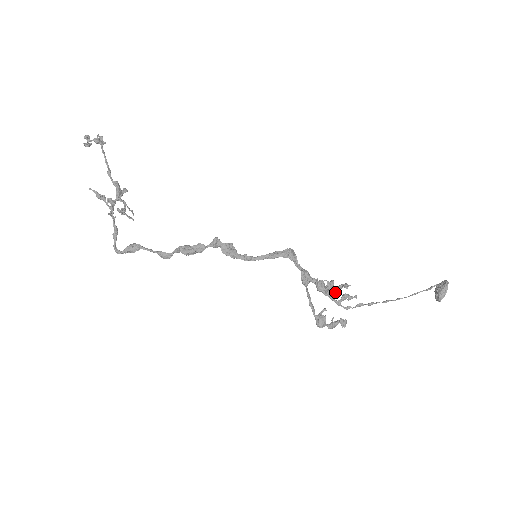
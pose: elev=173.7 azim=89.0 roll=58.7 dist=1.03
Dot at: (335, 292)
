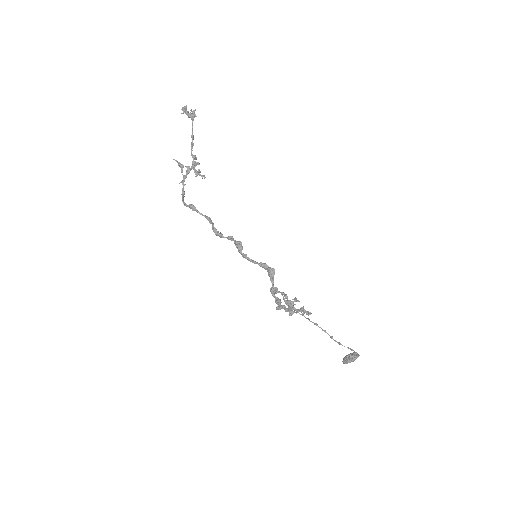
Dot at: (285, 311)
